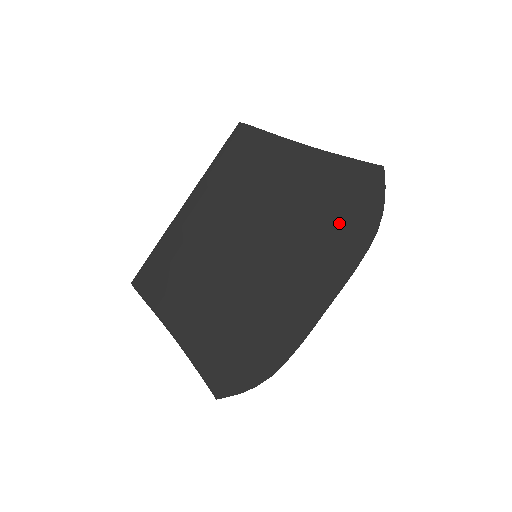
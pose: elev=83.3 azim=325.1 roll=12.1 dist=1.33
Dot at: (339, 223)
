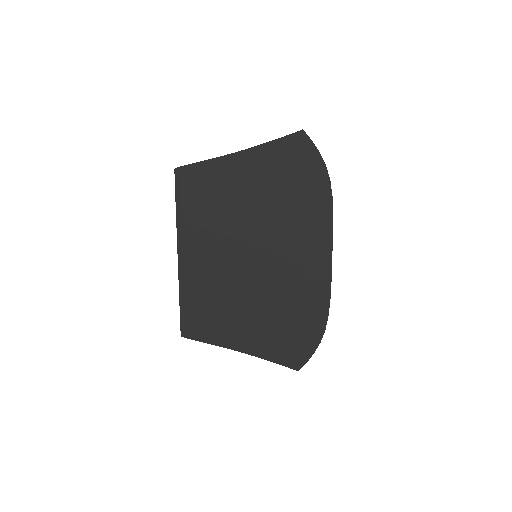
Dot at: (299, 193)
